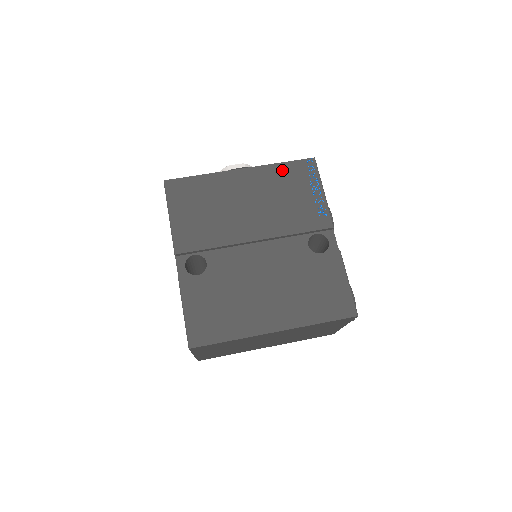
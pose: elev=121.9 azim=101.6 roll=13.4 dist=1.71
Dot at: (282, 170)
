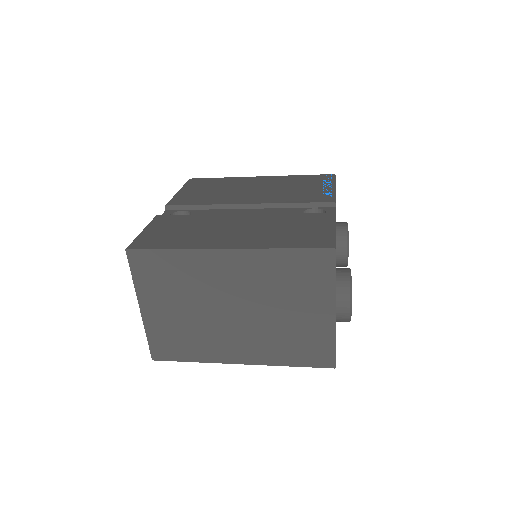
Dot at: (299, 178)
